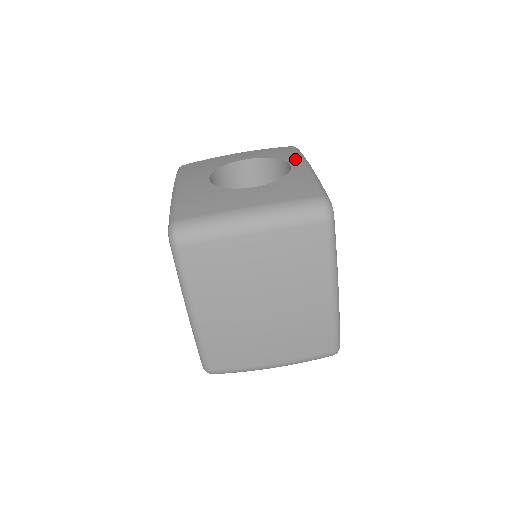
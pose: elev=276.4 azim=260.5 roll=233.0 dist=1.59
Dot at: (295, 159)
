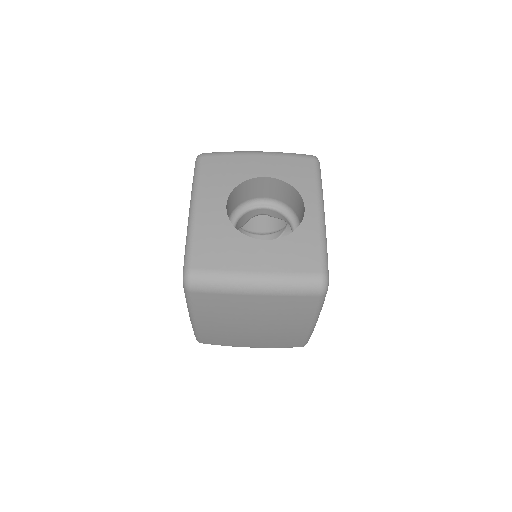
Dot at: (311, 196)
